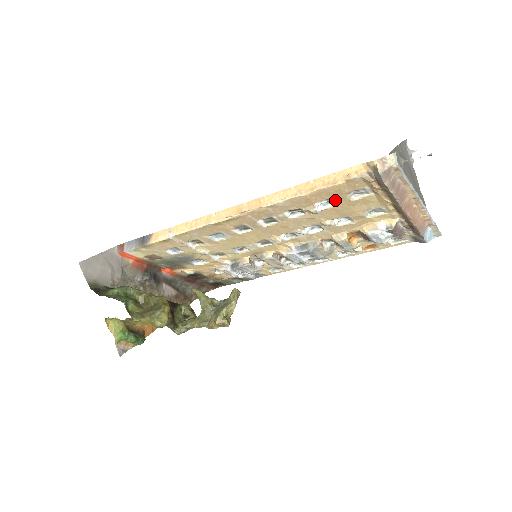
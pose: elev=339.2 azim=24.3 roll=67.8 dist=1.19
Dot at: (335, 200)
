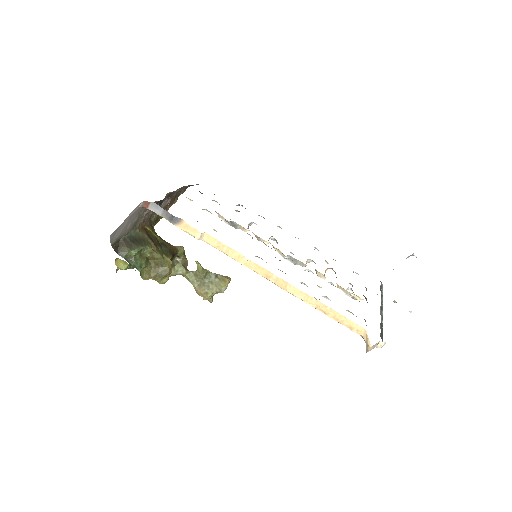
Dot at: occluded
